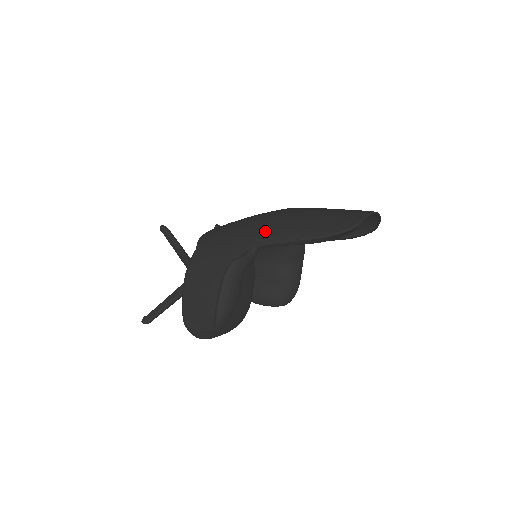
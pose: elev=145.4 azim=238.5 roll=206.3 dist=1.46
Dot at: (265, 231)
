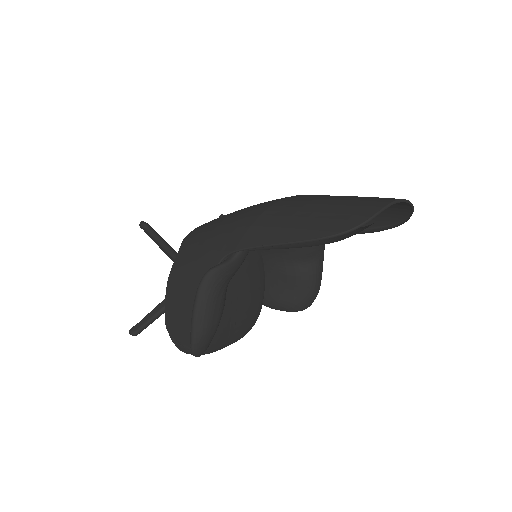
Dot at: (251, 230)
